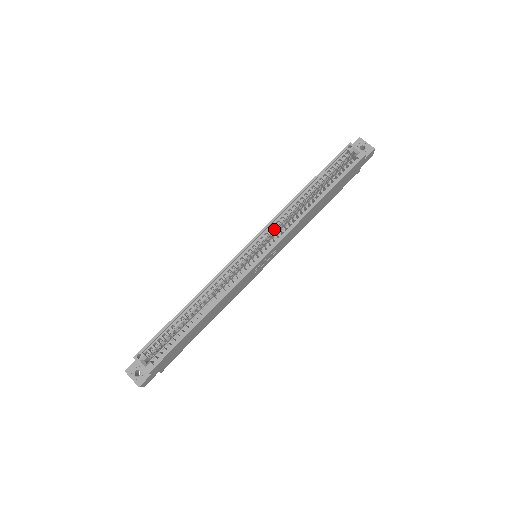
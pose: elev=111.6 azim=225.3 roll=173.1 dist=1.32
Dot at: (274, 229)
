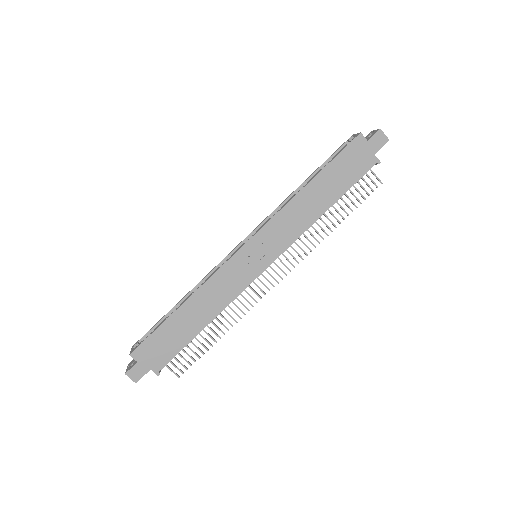
Dot at: occluded
